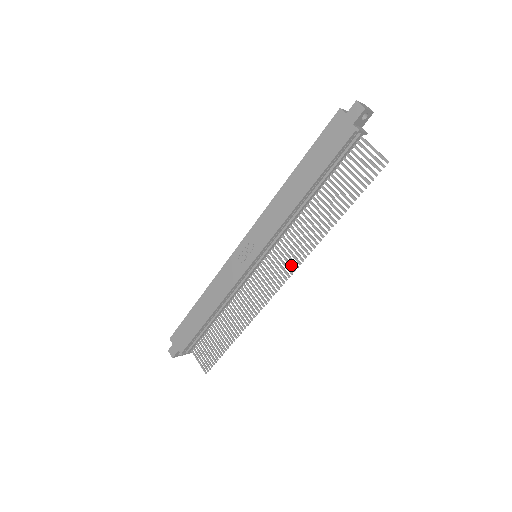
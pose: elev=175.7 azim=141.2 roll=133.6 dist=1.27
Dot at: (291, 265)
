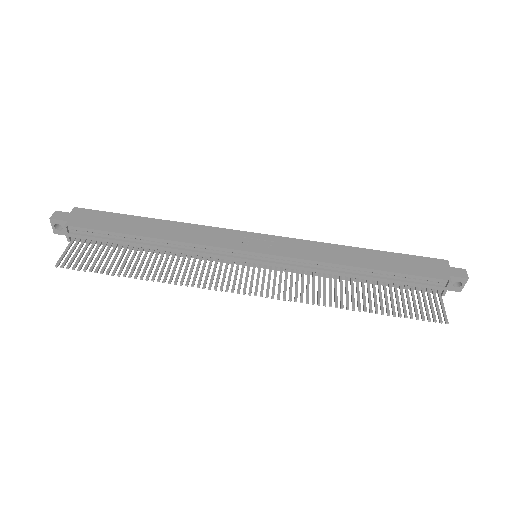
Dot at: (280, 292)
